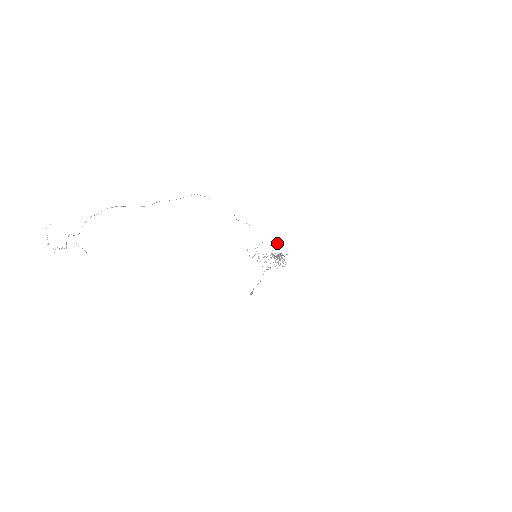
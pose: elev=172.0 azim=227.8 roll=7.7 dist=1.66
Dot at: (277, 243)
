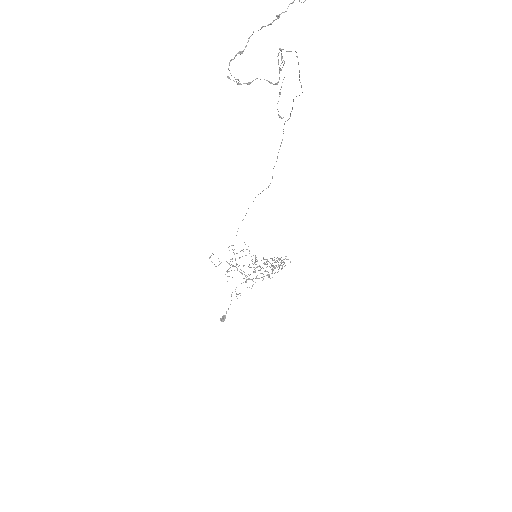
Dot at: occluded
